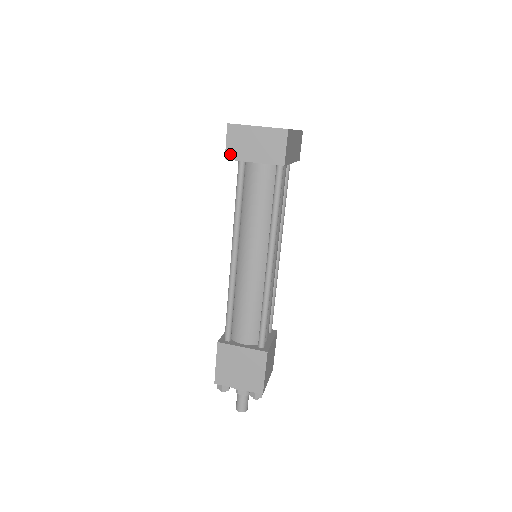
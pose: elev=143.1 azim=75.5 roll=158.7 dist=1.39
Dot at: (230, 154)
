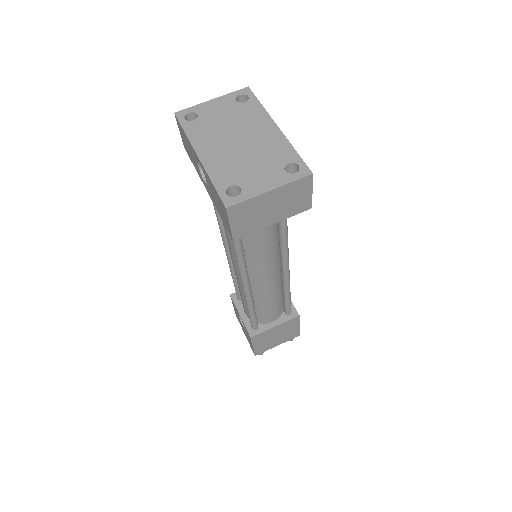
Dot at: (239, 233)
